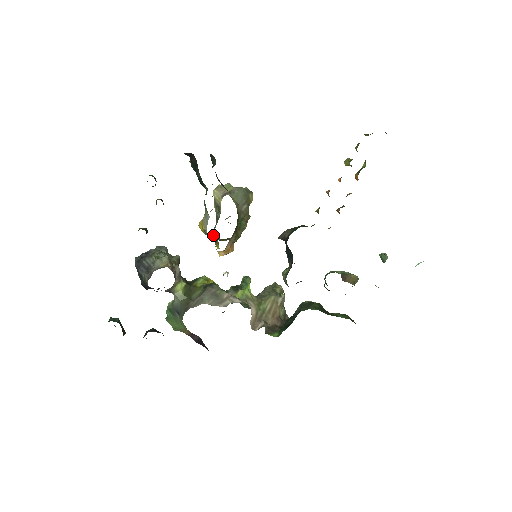
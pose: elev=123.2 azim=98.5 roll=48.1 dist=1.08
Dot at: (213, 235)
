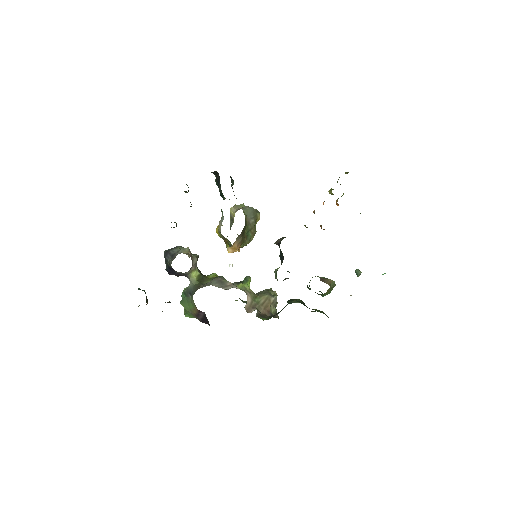
Dot at: occluded
